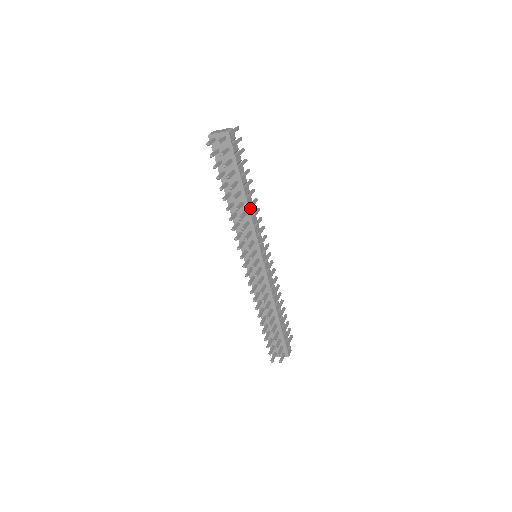
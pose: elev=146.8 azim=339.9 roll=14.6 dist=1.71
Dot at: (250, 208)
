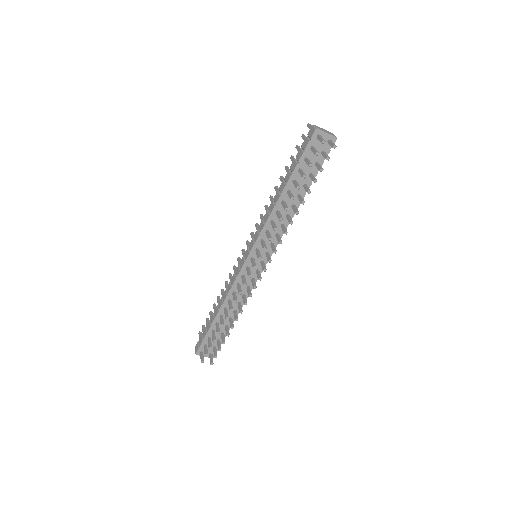
Dot at: (294, 213)
